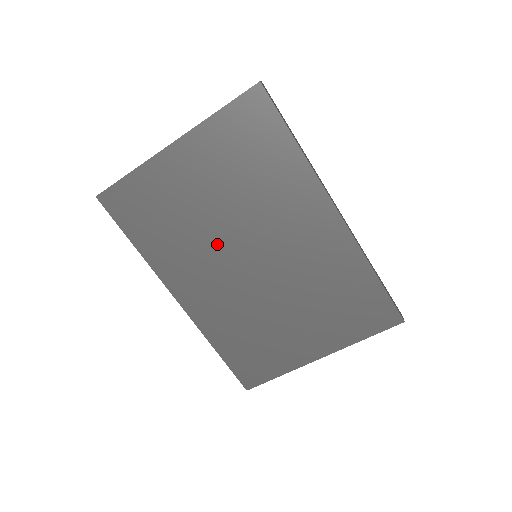
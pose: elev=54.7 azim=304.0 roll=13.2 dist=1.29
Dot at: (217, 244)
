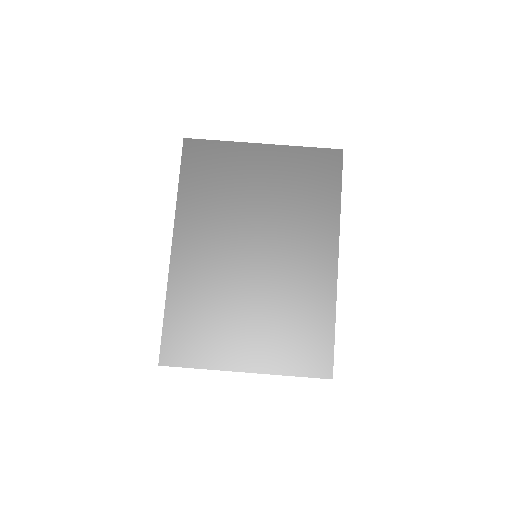
Dot at: (239, 225)
